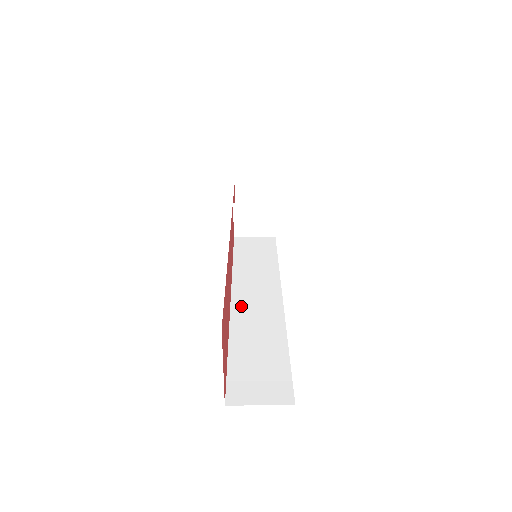
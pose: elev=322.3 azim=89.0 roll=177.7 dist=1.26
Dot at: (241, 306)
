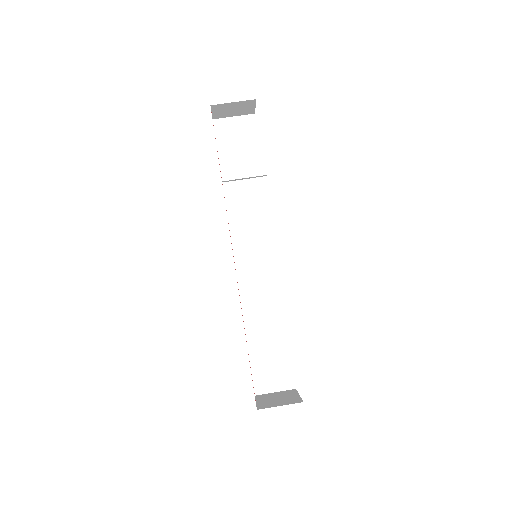
Dot at: (249, 298)
